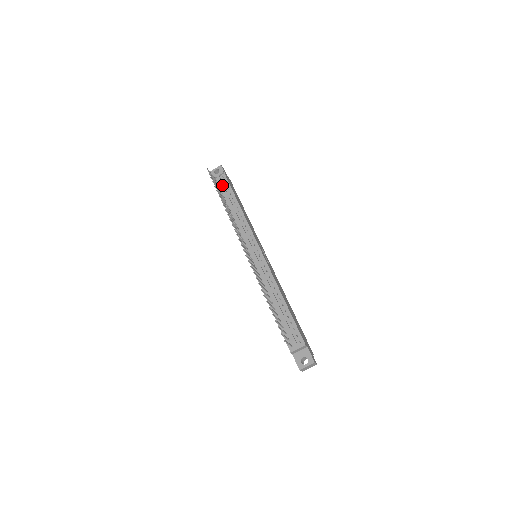
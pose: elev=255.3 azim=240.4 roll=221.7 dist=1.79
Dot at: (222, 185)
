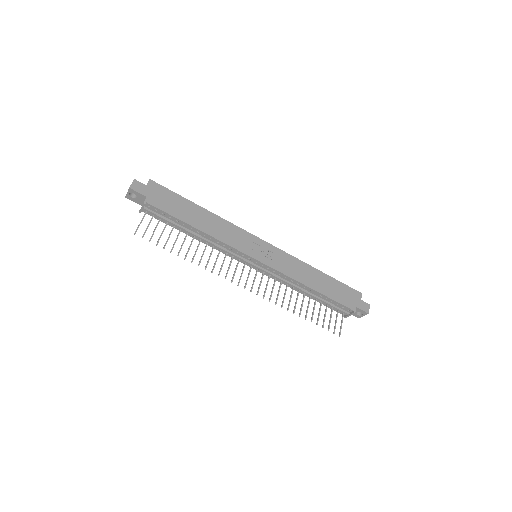
Dot at: occluded
